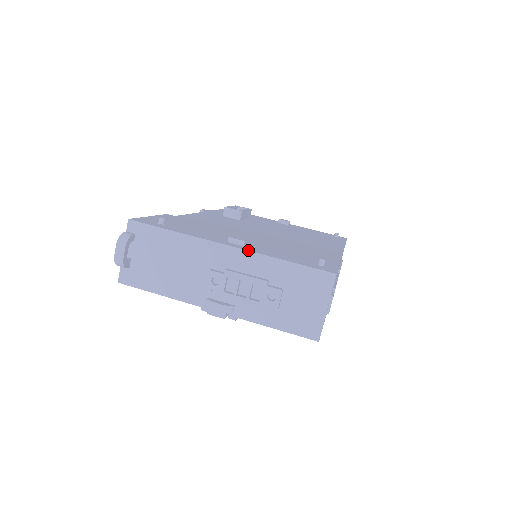
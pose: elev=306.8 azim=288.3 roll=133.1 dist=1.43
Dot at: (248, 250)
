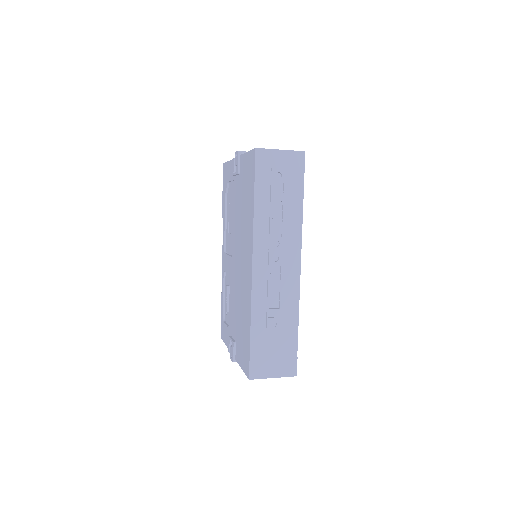
Dot at: occluded
